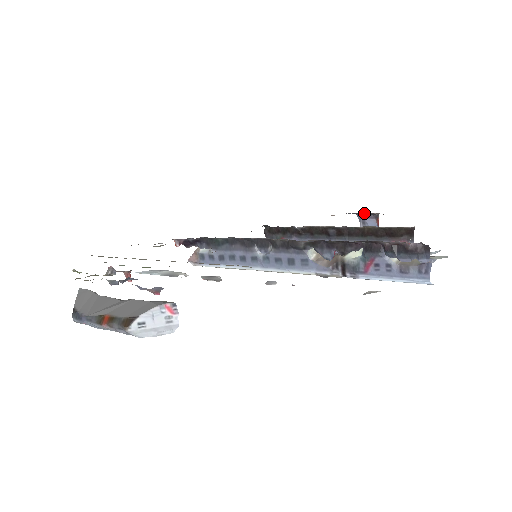
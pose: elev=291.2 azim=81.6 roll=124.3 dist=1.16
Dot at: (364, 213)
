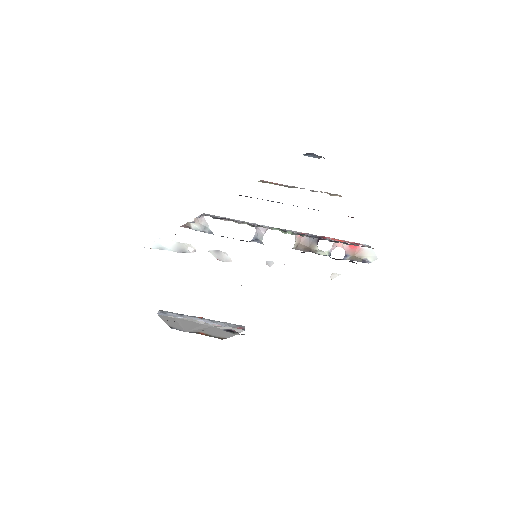
Dot at: occluded
